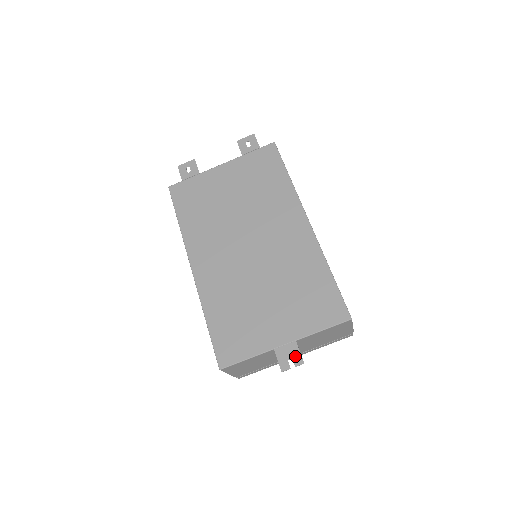
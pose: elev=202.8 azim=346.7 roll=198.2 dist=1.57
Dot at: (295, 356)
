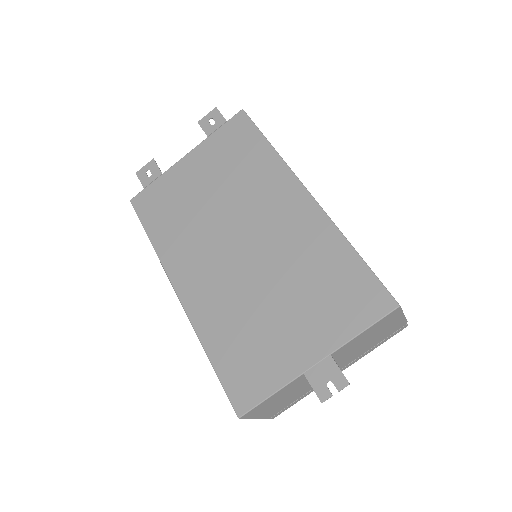
Dot at: (334, 376)
